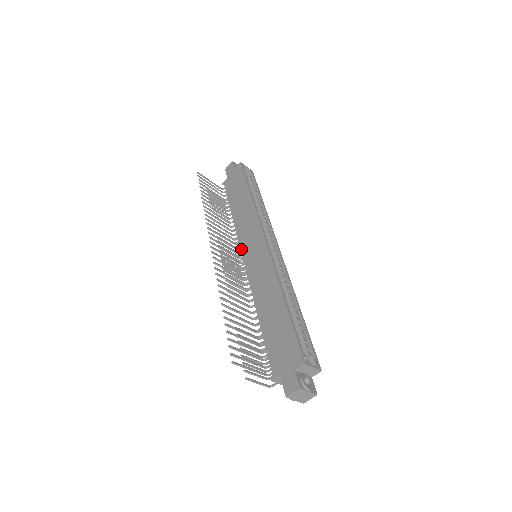
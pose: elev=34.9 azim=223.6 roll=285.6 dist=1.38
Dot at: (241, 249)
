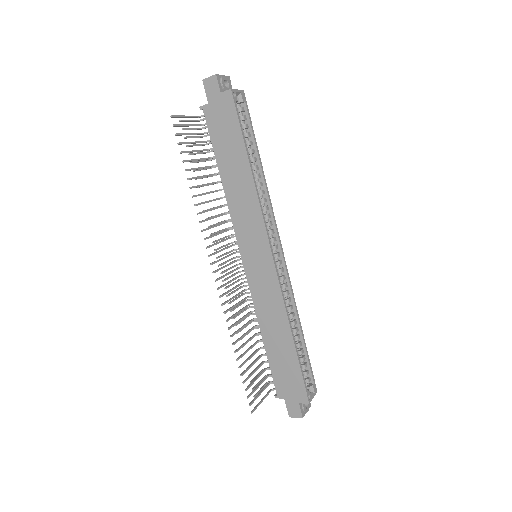
Dot at: (239, 245)
